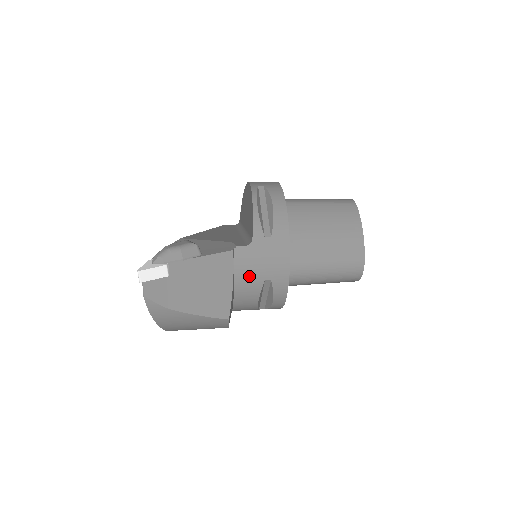
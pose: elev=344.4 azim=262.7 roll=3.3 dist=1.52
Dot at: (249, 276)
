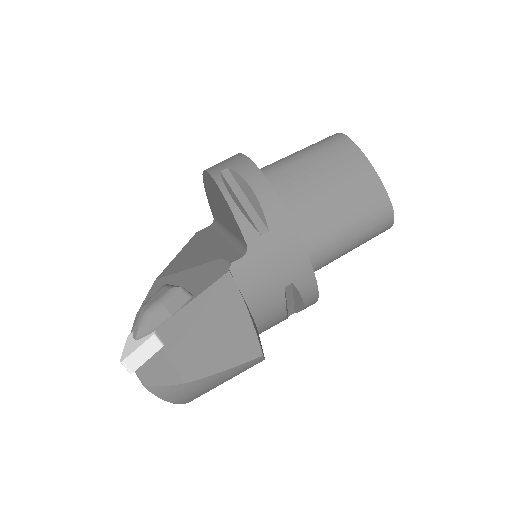
Dot at: (263, 292)
